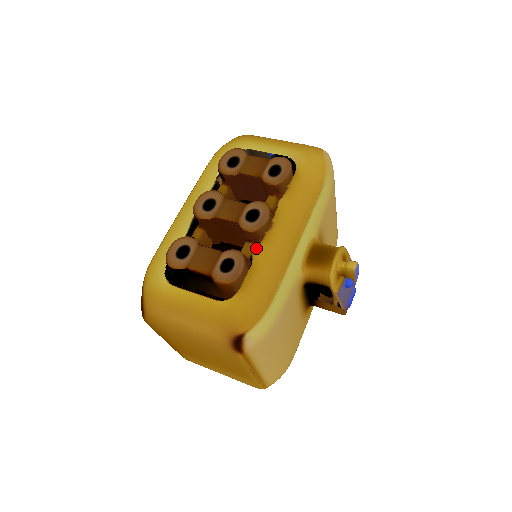
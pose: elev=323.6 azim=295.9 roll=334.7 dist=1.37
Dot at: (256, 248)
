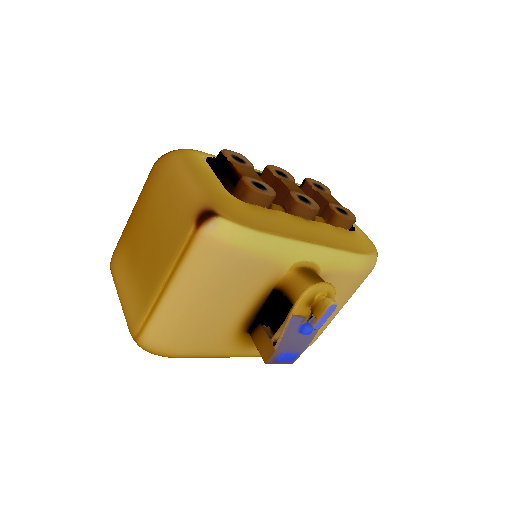
Dot at: (284, 212)
